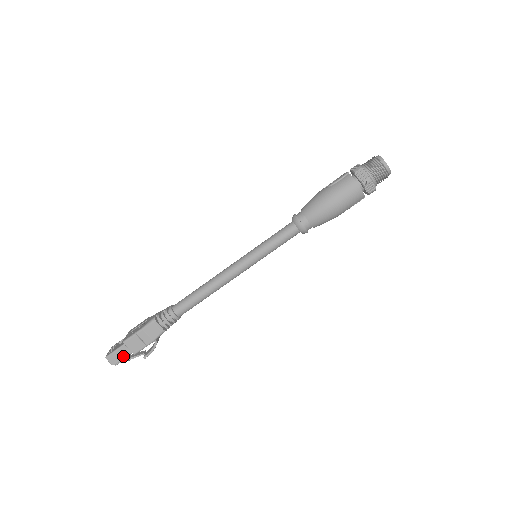
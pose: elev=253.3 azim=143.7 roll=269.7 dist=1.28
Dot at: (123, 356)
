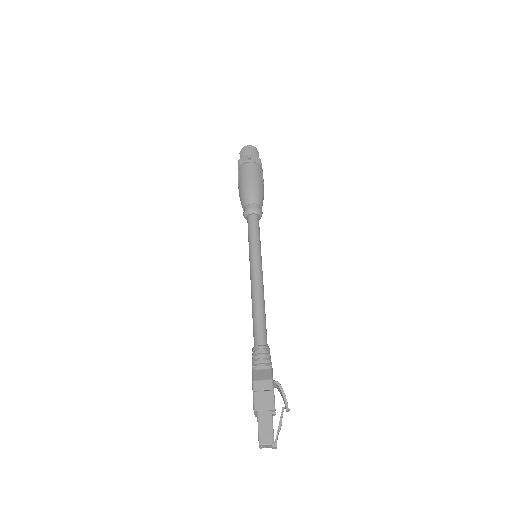
Dot at: (269, 424)
